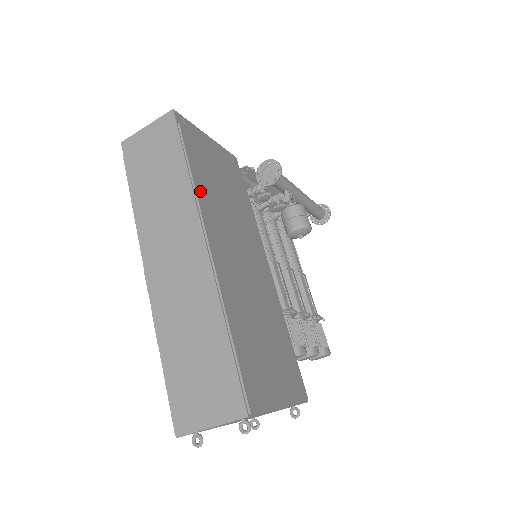
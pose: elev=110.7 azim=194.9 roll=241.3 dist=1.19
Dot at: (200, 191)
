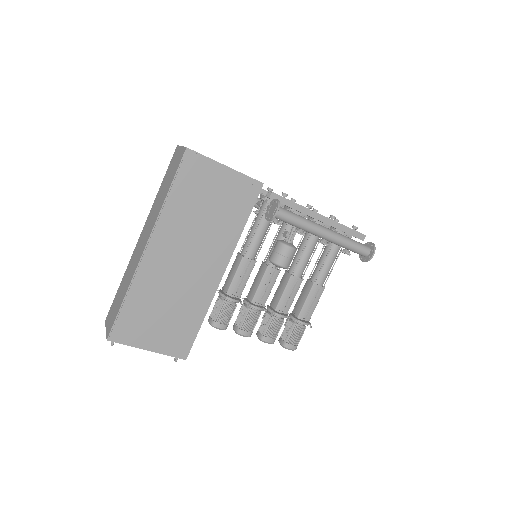
Dot at: (167, 213)
